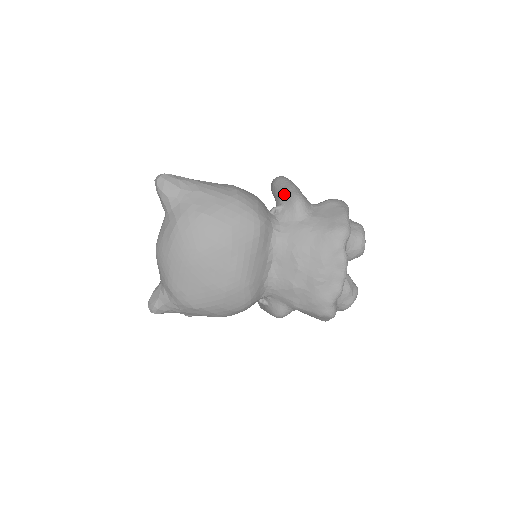
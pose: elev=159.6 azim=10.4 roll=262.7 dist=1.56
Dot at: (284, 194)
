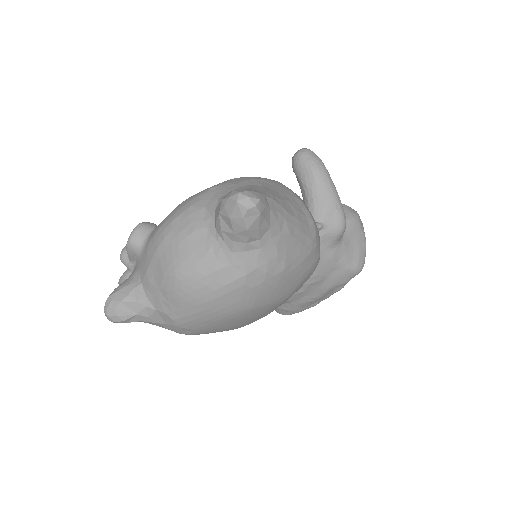
Dot at: (330, 209)
